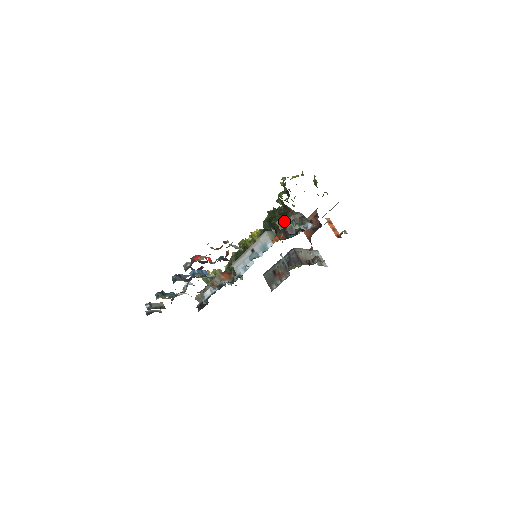
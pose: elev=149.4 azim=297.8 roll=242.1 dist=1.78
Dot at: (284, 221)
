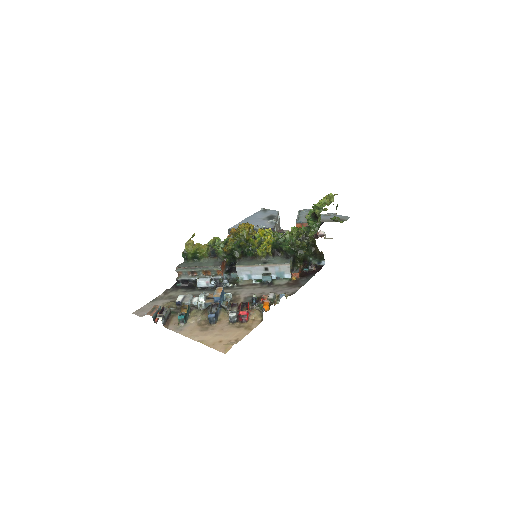
Dot at: (308, 258)
